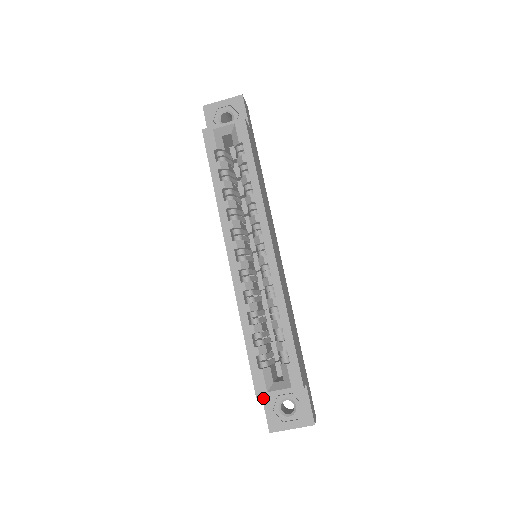
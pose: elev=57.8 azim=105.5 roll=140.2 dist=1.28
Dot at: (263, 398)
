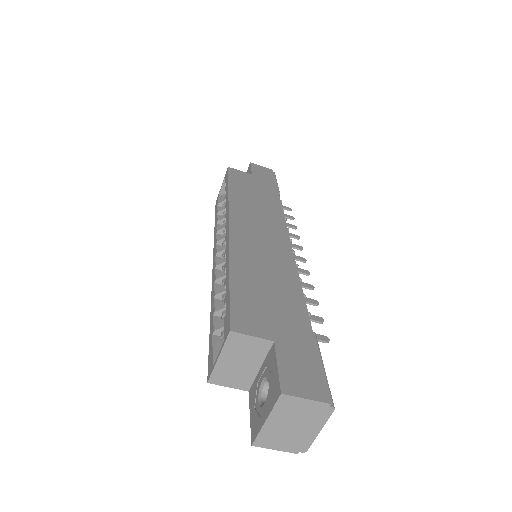
Dot at: (249, 398)
